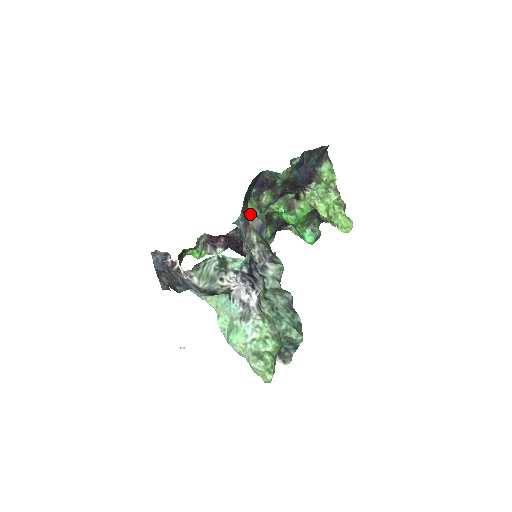
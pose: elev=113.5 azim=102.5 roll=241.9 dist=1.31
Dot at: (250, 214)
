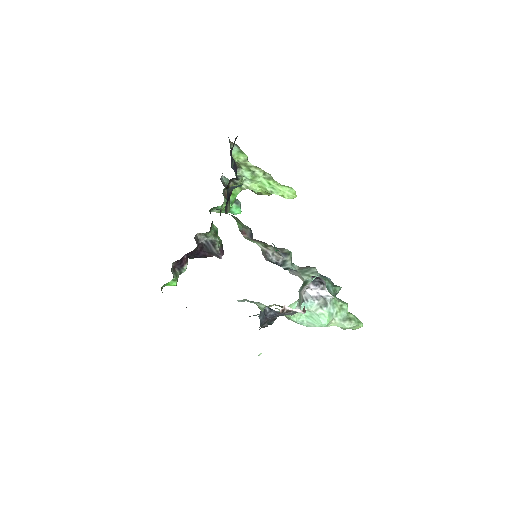
Dot at: (242, 230)
